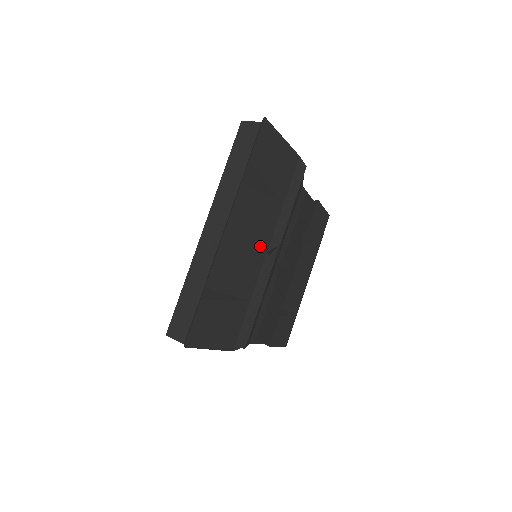
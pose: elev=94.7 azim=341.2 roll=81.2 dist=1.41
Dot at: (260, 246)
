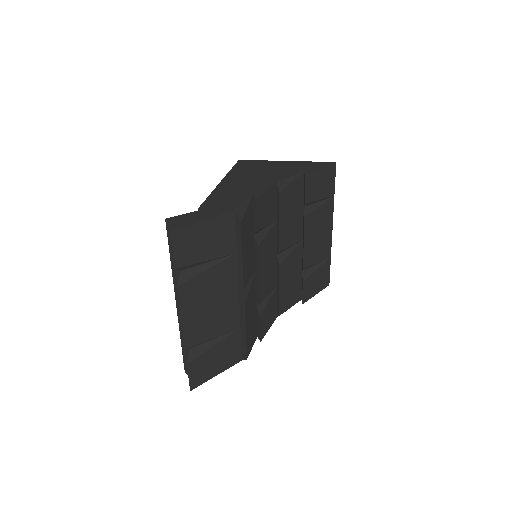
Dot at: (228, 295)
